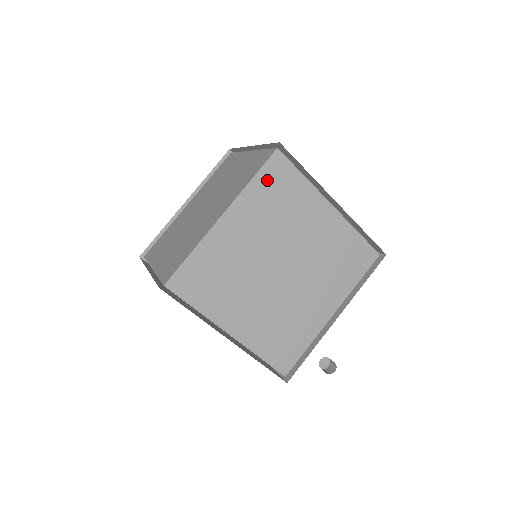
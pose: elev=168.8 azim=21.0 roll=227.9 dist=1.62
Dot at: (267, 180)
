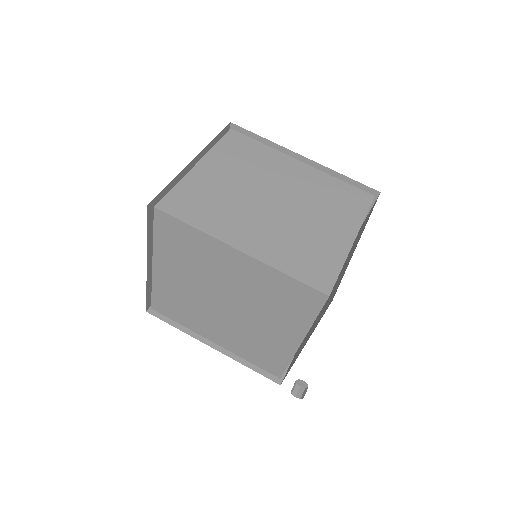
Dot at: (165, 235)
